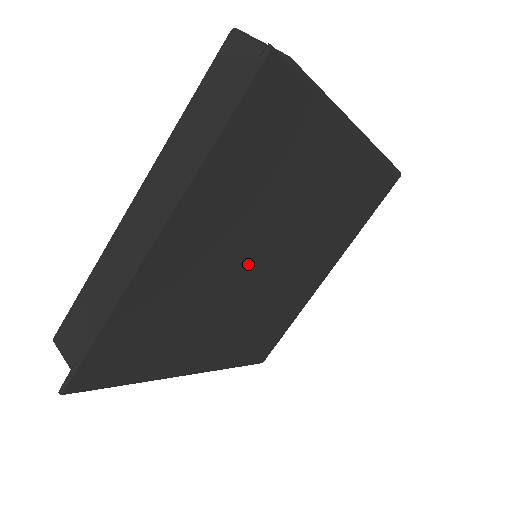
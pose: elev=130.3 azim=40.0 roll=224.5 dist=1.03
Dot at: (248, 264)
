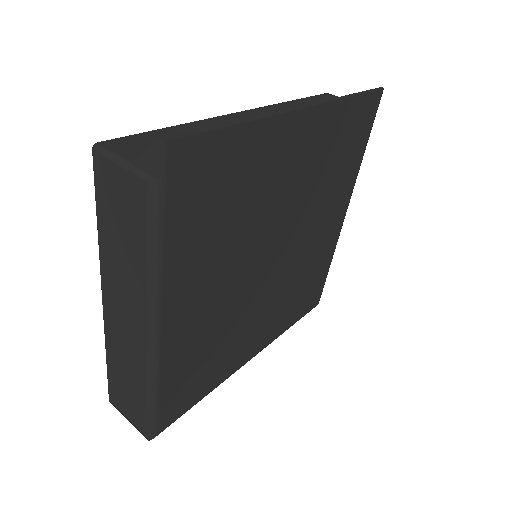
Dot at: (276, 235)
